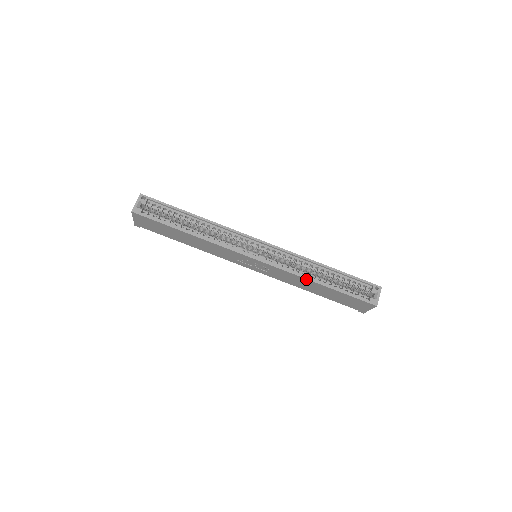
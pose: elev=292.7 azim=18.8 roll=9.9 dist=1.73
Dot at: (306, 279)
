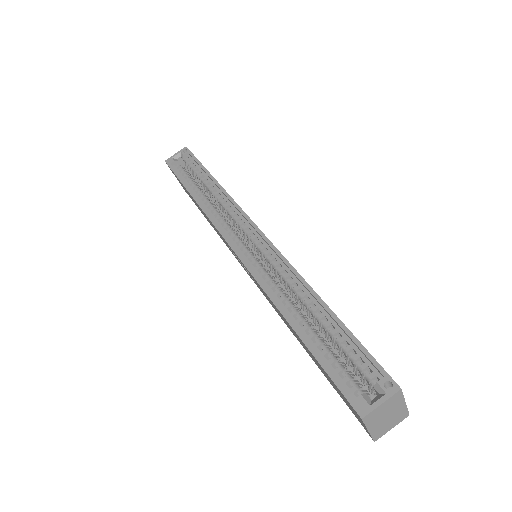
Dot at: (275, 305)
